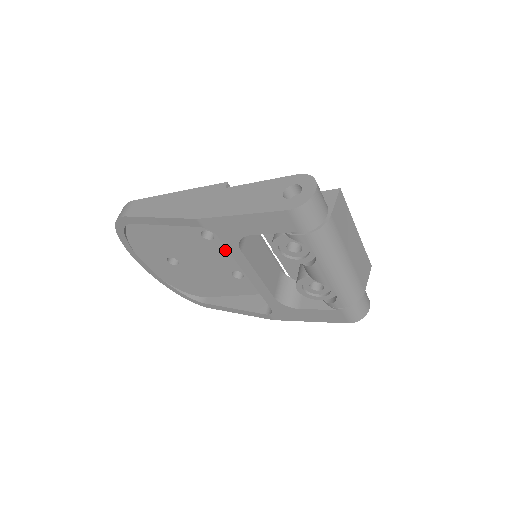
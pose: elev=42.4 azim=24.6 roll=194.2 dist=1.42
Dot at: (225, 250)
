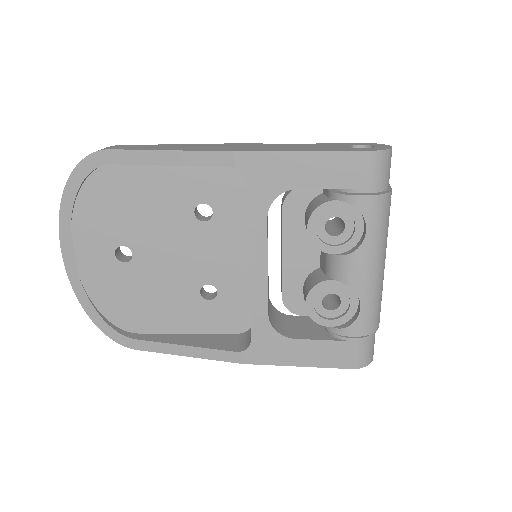
Dot at: (214, 243)
